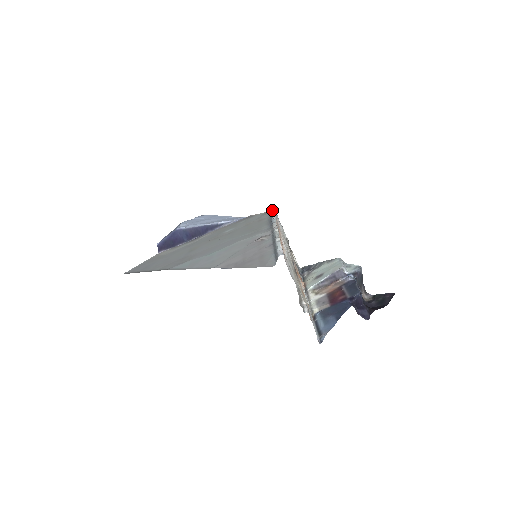
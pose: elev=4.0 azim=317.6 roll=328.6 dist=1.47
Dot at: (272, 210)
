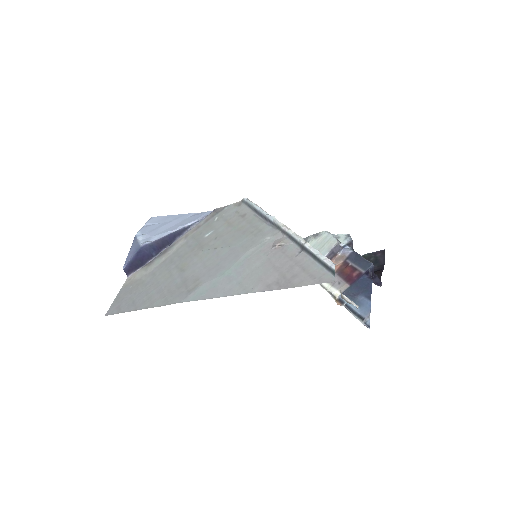
Dot at: (249, 202)
